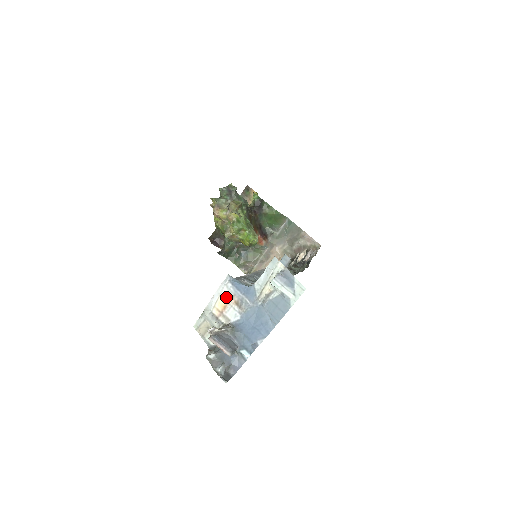
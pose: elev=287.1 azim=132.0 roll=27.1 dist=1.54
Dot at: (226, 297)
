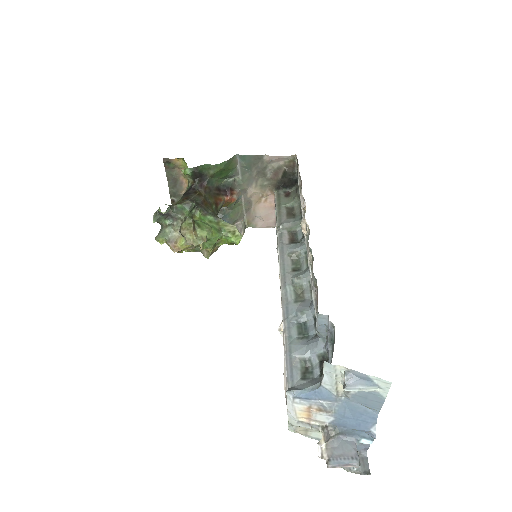
Dot at: (303, 409)
